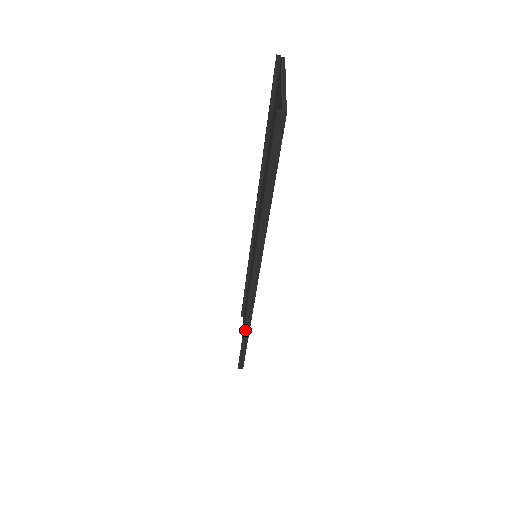
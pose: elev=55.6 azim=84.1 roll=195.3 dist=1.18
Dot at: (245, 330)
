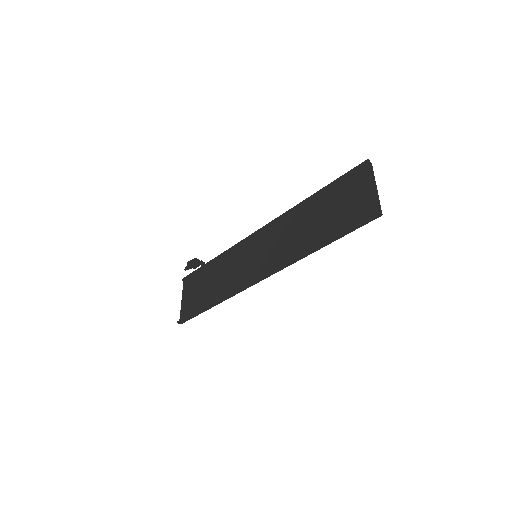
Dot at: (217, 302)
